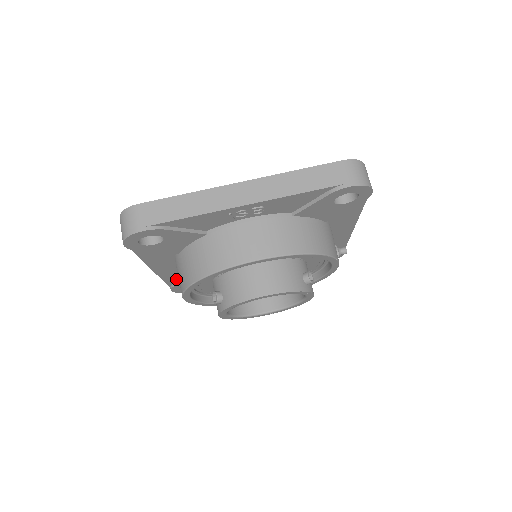
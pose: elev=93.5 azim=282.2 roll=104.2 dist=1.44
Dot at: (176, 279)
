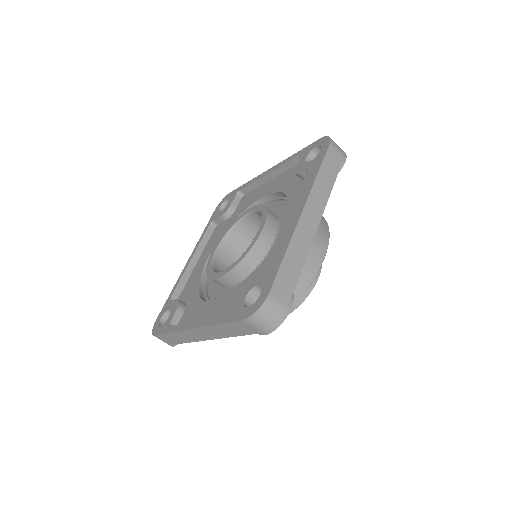
Dot at: occluded
